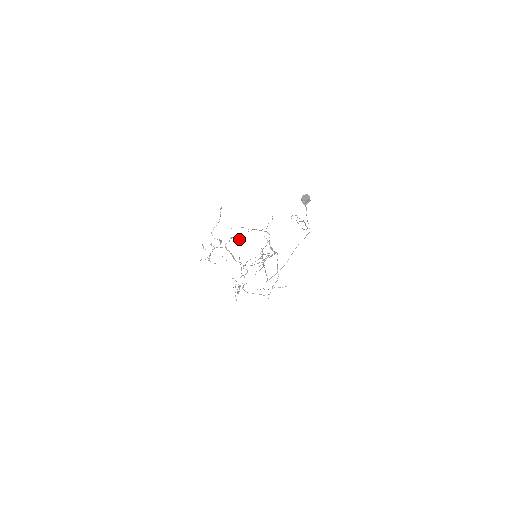
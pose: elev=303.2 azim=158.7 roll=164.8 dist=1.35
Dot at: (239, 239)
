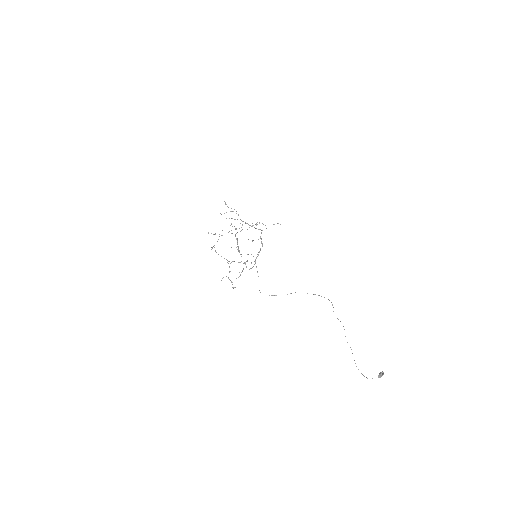
Dot at: (247, 229)
